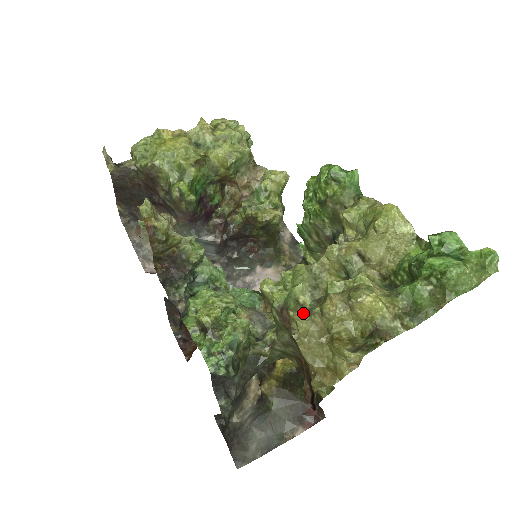
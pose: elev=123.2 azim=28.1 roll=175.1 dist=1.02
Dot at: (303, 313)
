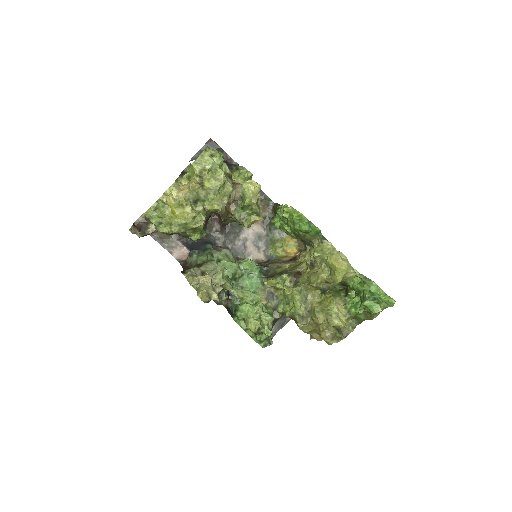
Dot at: (304, 321)
